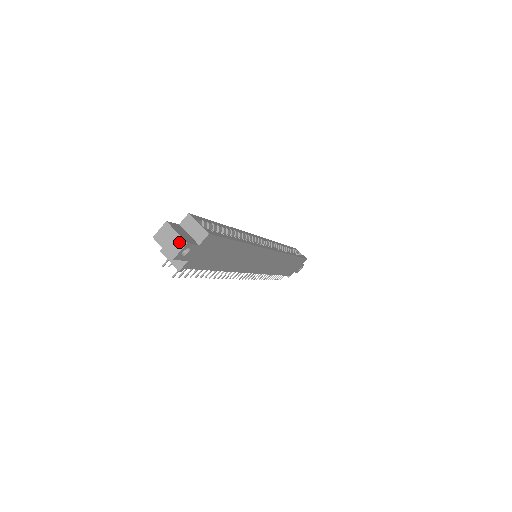
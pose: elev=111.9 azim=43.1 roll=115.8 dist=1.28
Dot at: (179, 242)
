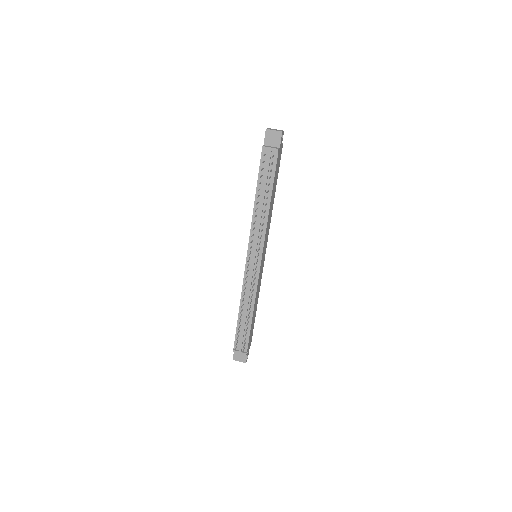
Dot at: (280, 130)
